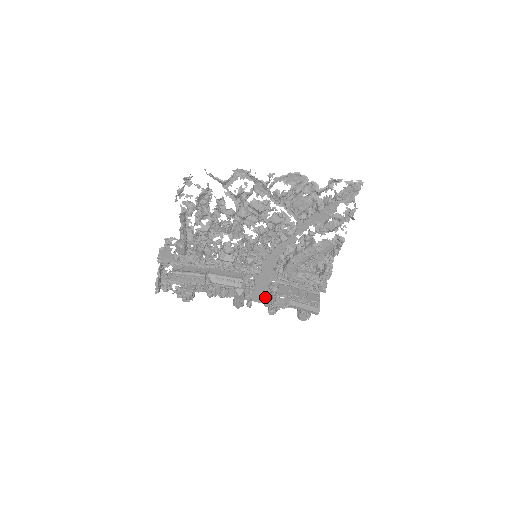
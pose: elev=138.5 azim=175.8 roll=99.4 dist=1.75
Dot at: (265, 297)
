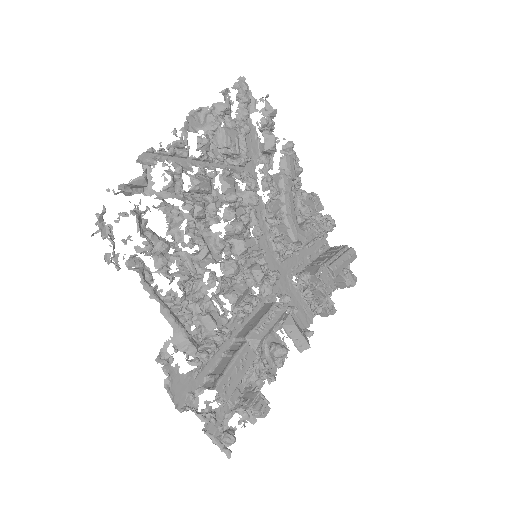
Dot at: (306, 312)
